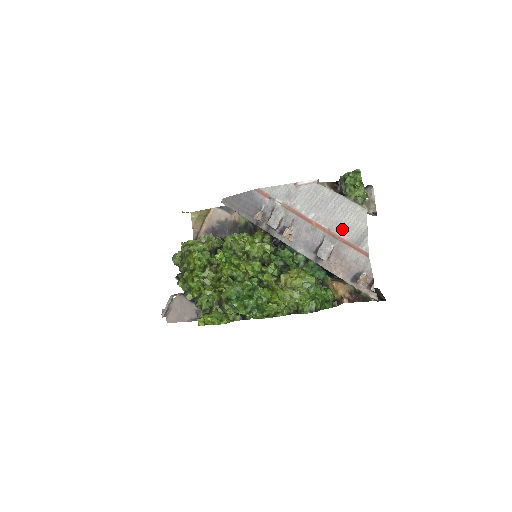
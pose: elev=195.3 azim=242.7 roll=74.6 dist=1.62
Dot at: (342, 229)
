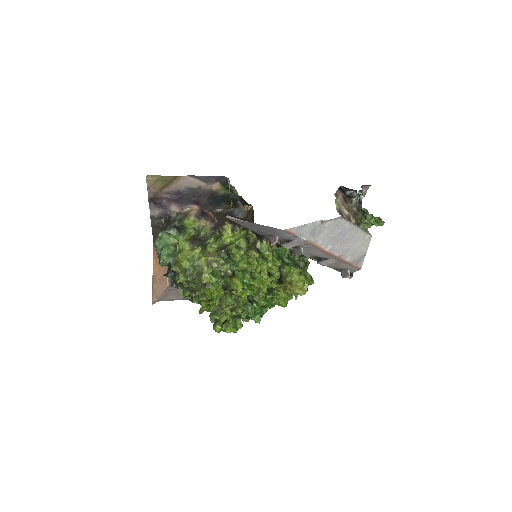
Dot at: (349, 255)
